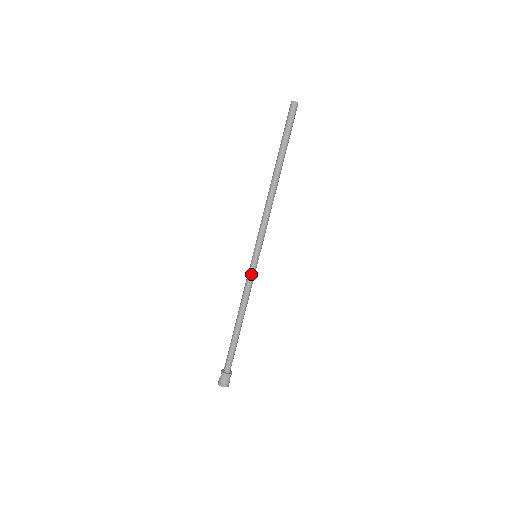
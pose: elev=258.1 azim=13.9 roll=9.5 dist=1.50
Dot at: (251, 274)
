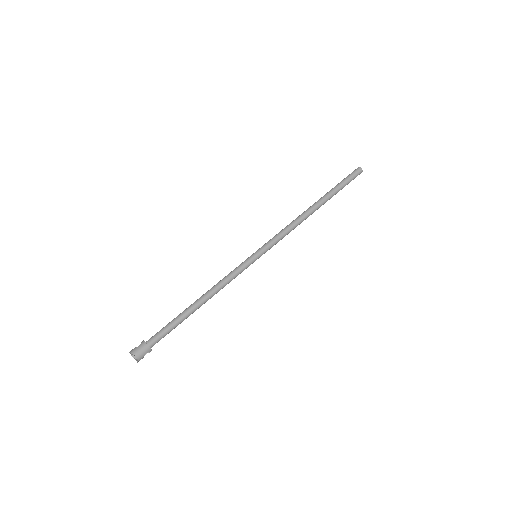
Dot at: (241, 266)
